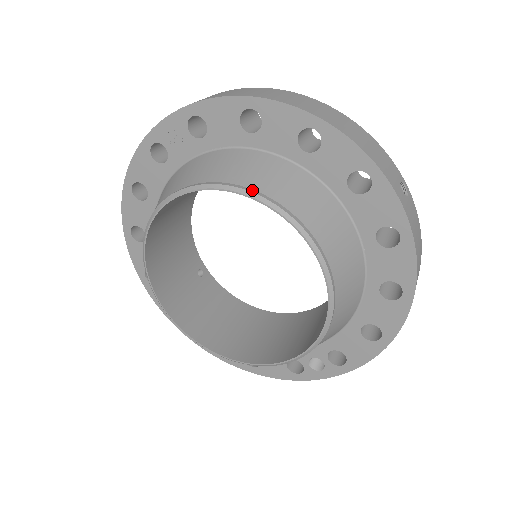
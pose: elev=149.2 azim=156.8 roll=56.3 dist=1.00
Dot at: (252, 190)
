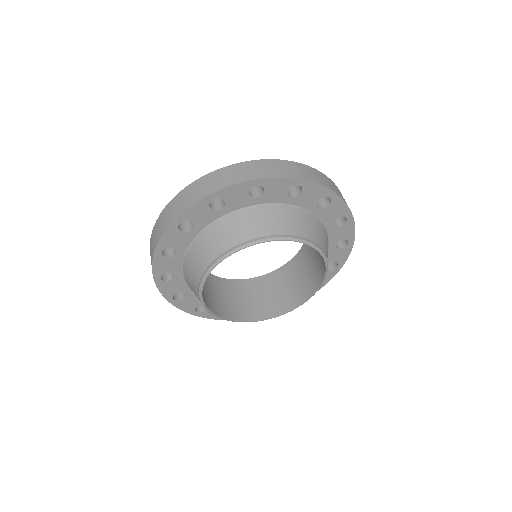
Dot at: (304, 239)
